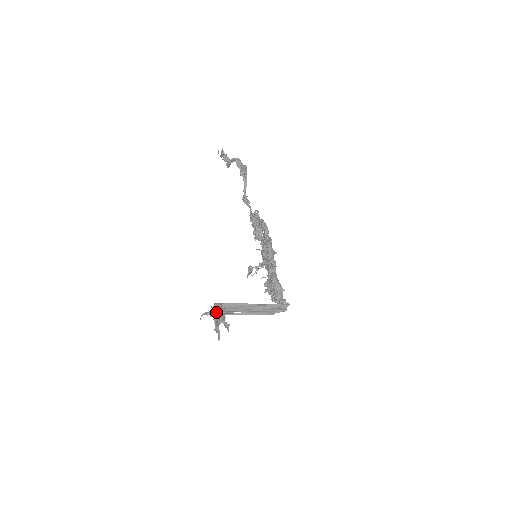
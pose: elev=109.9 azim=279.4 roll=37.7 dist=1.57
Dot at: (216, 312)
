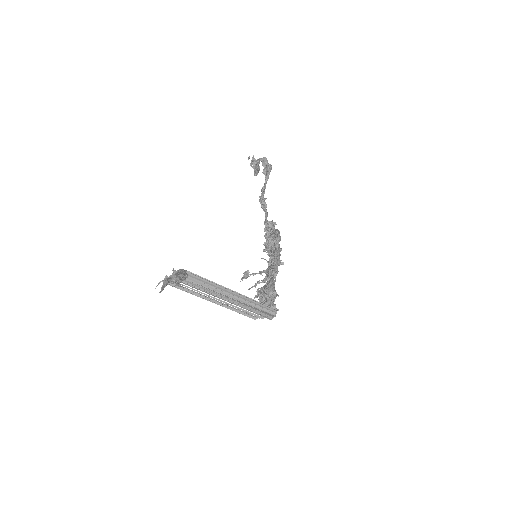
Dot at: (175, 273)
